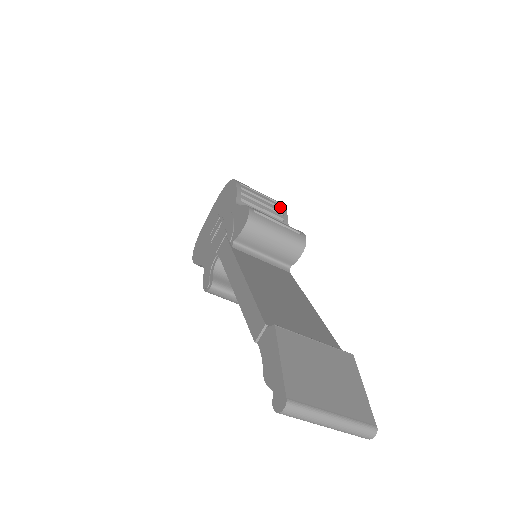
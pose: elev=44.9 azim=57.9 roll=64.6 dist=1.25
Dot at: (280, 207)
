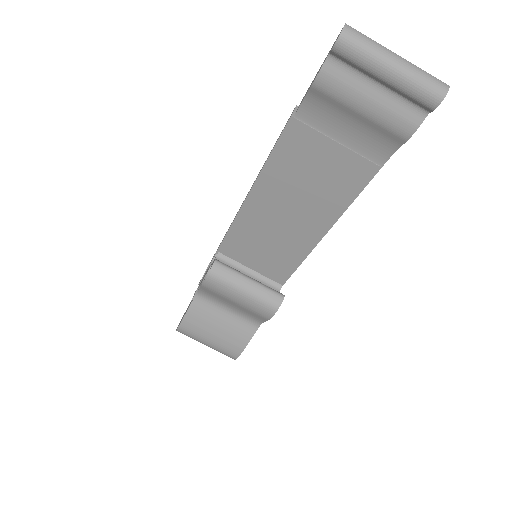
Dot at: occluded
